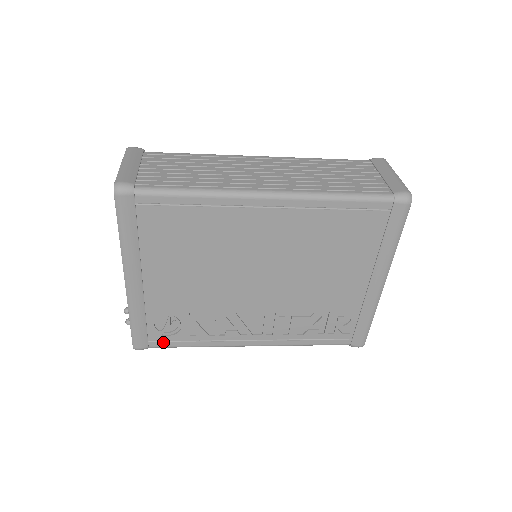
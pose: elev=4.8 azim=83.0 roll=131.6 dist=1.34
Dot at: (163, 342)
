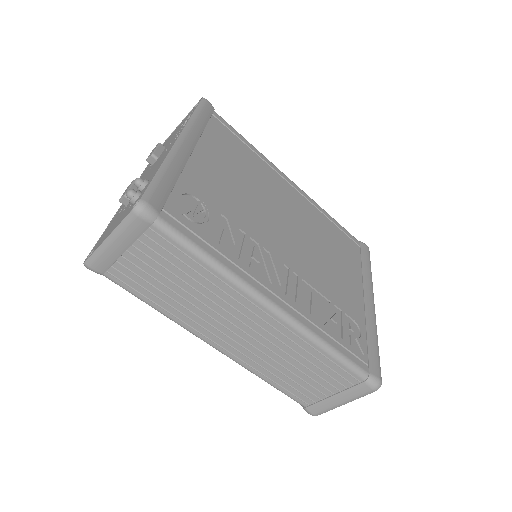
Dot at: (179, 223)
